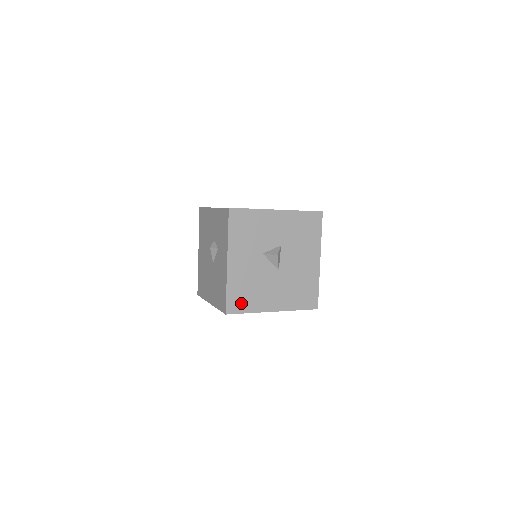
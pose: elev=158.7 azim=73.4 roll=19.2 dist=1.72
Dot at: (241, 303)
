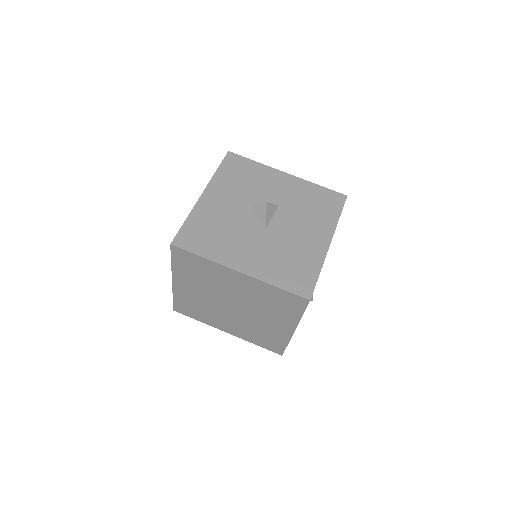
Dot at: (198, 241)
